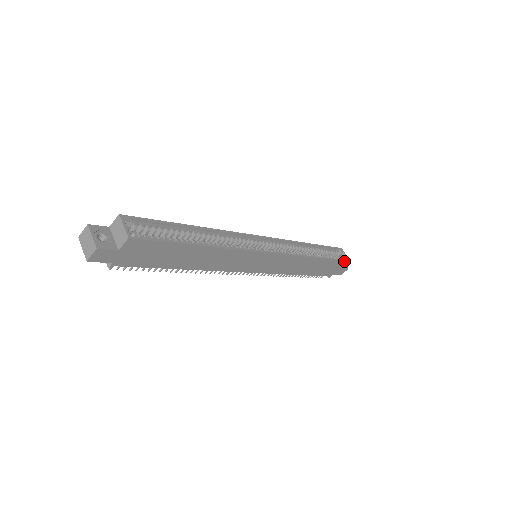
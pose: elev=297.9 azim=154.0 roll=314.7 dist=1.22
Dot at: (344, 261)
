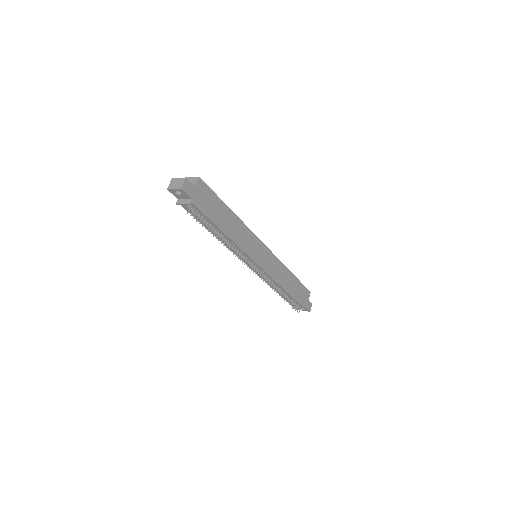
Dot at: (307, 289)
